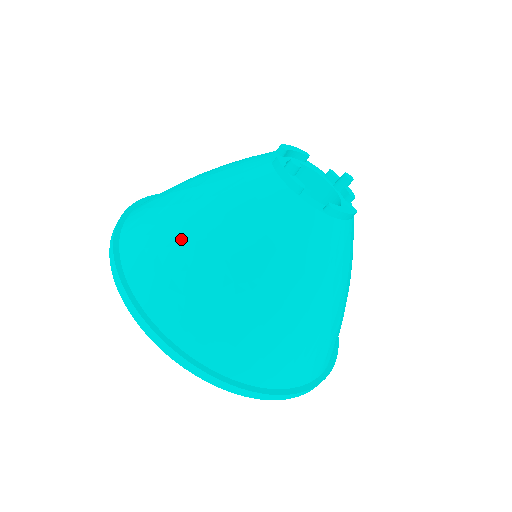
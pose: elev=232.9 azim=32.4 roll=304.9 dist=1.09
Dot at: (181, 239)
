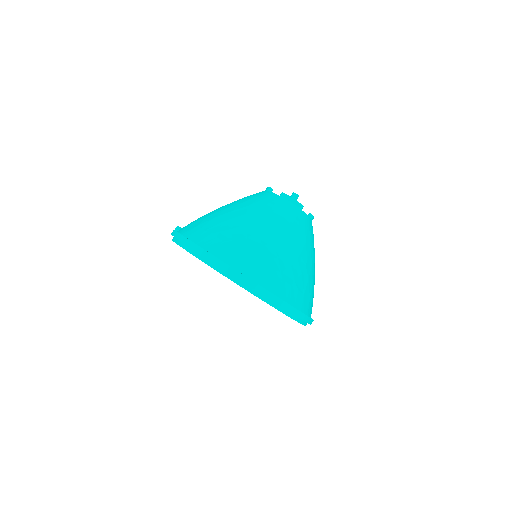
Dot at: (263, 242)
